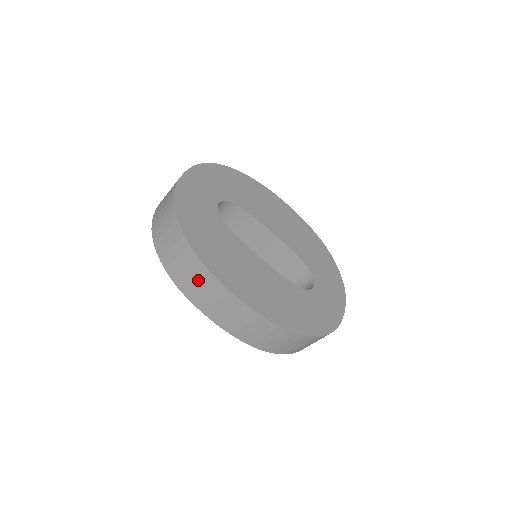
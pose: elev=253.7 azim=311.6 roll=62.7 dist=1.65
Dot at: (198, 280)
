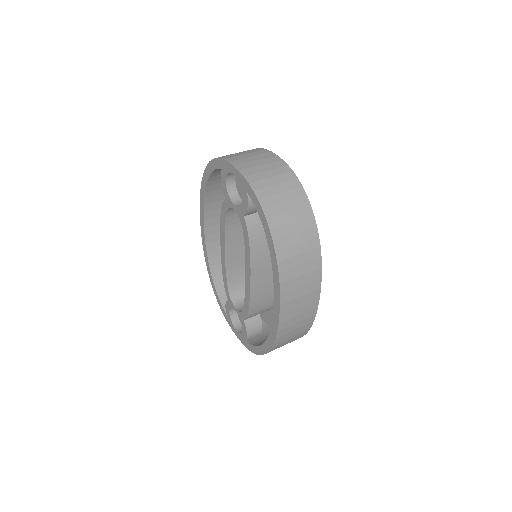
Dot at: (305, 271)
